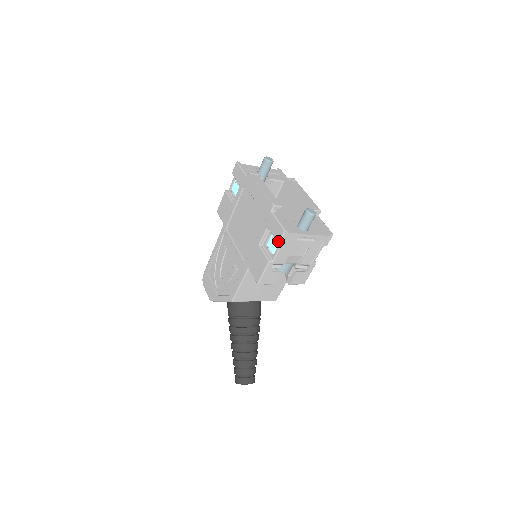
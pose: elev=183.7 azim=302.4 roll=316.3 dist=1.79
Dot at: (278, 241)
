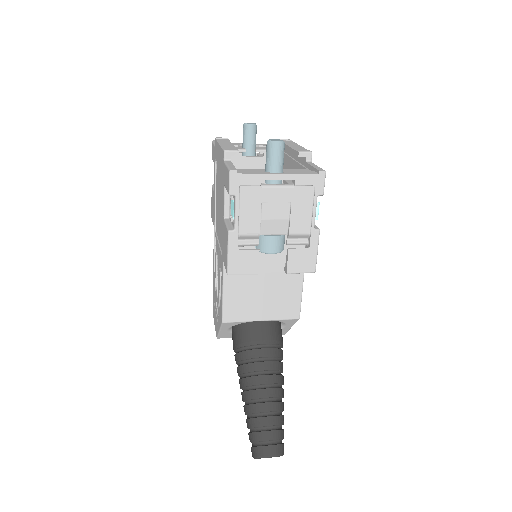
Dot at: (228, 192)
